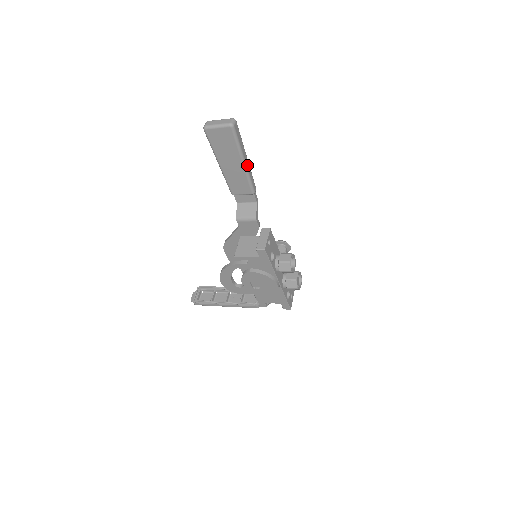
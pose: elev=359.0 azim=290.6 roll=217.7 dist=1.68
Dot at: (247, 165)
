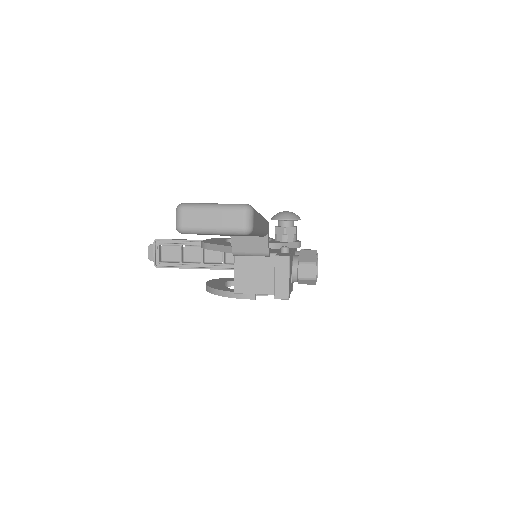
Dot at: (263, 227)
